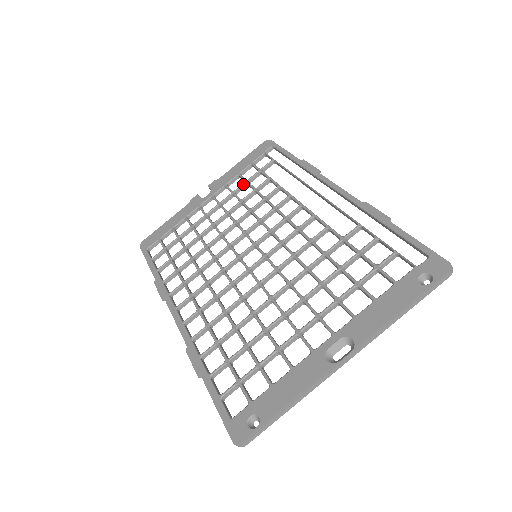
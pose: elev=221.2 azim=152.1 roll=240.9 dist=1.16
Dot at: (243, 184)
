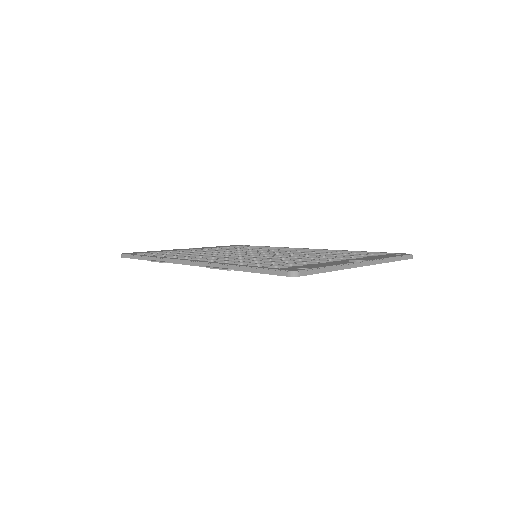
Dot at: (226, 248)
